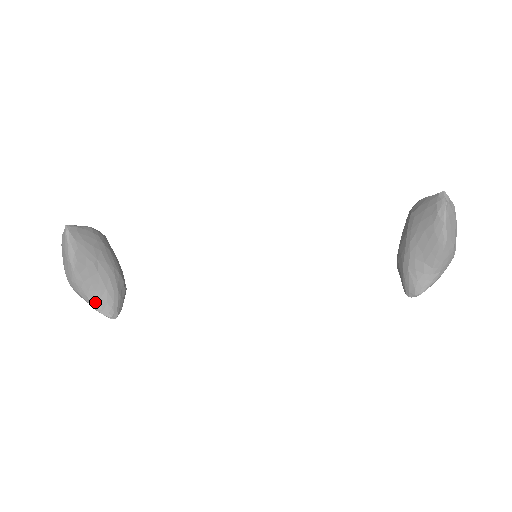
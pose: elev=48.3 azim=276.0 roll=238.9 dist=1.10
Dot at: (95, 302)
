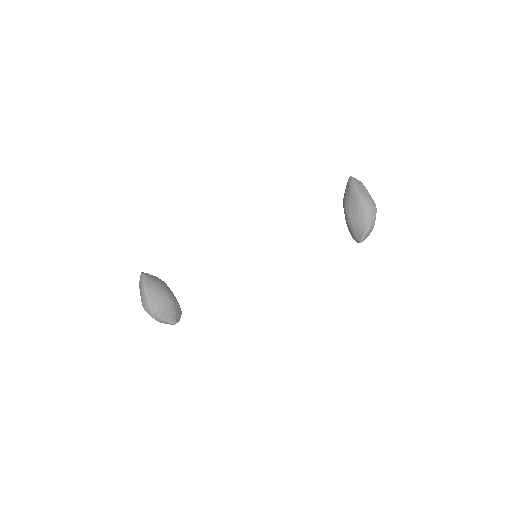
Dot at: (161, 315)
